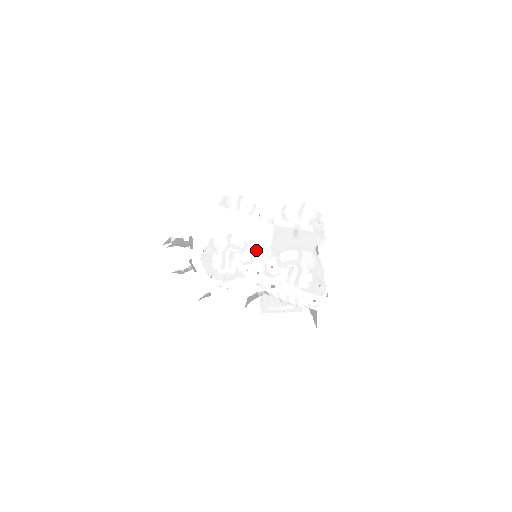
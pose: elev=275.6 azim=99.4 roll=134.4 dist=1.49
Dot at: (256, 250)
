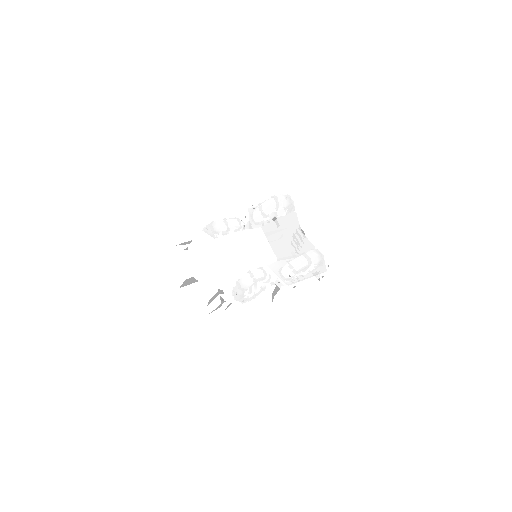
Dot at: (267, 264)
